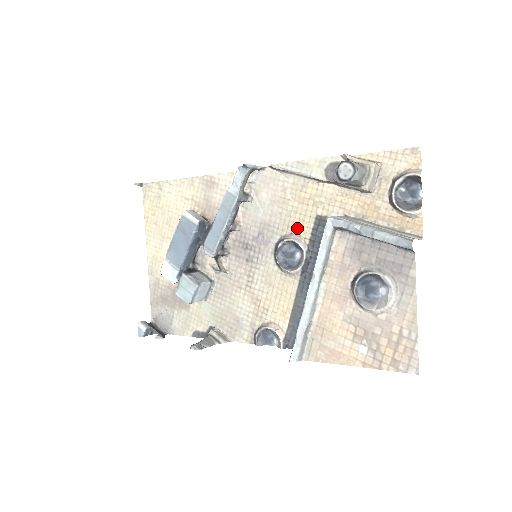
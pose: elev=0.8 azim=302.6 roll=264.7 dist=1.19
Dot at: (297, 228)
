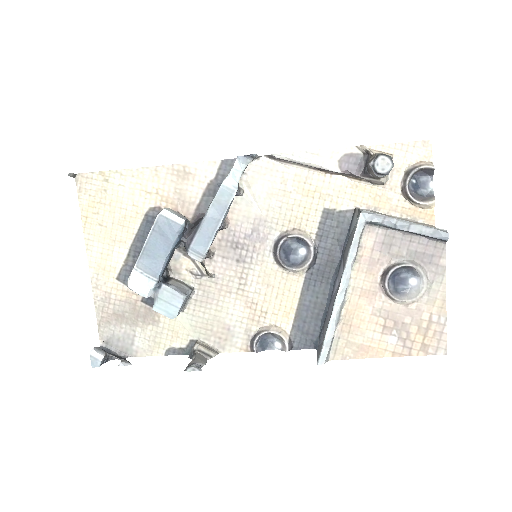
Dot at: (301, 223)
